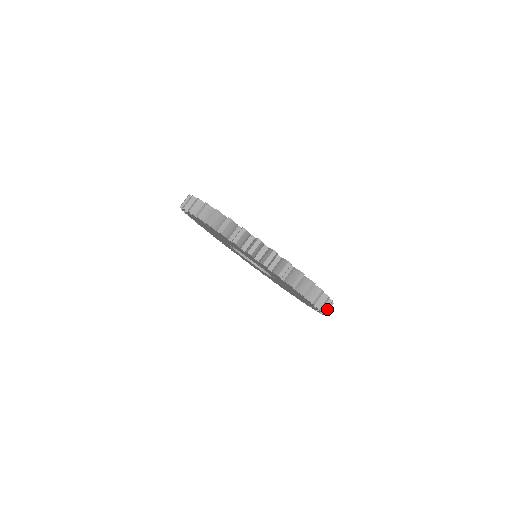
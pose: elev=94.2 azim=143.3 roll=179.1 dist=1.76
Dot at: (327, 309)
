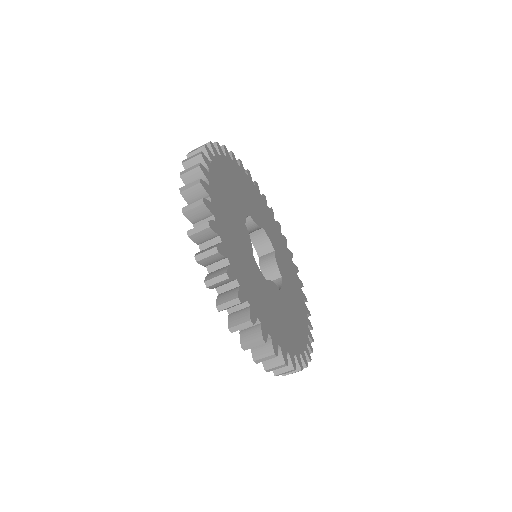
Dot at: occluded
